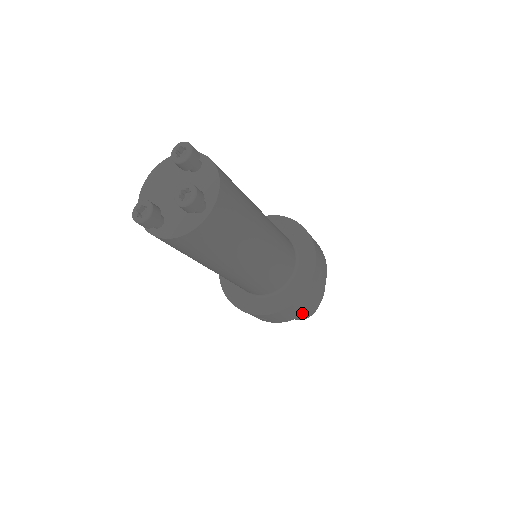
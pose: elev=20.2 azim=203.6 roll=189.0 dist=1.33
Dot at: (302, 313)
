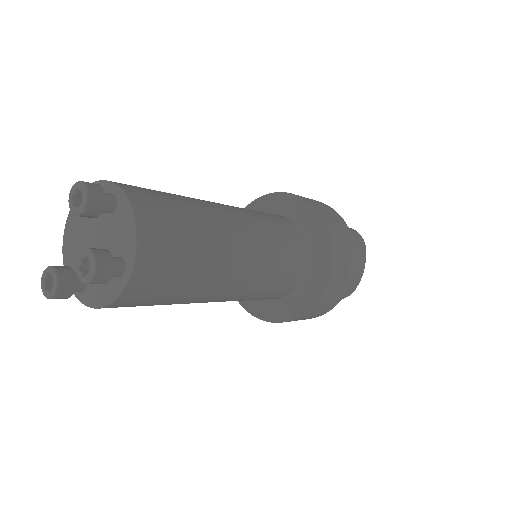
Dot at: (327, 310)
